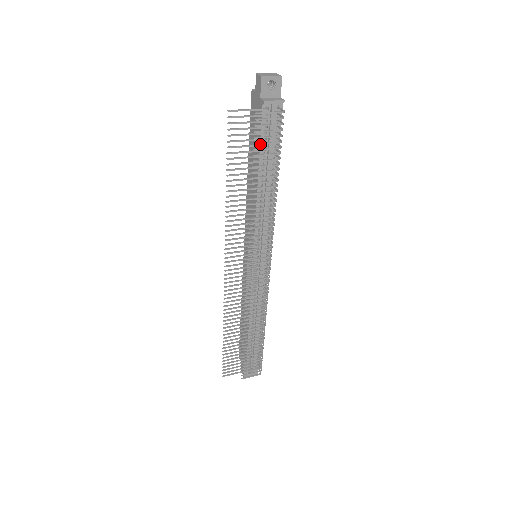
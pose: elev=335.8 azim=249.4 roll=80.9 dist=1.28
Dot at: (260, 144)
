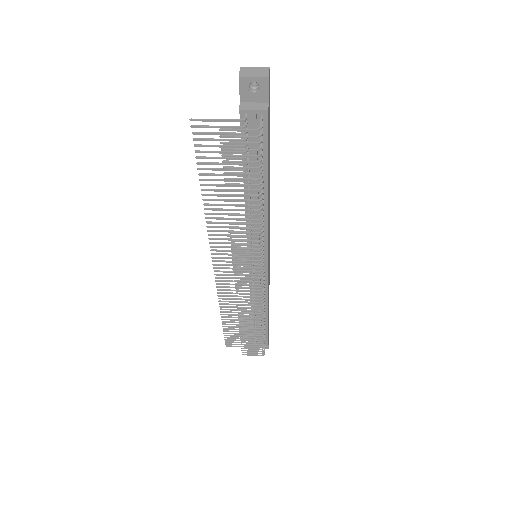
Dot at: (230, 162)
